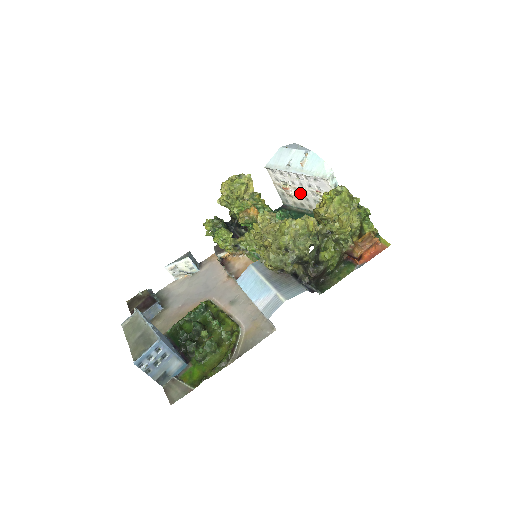
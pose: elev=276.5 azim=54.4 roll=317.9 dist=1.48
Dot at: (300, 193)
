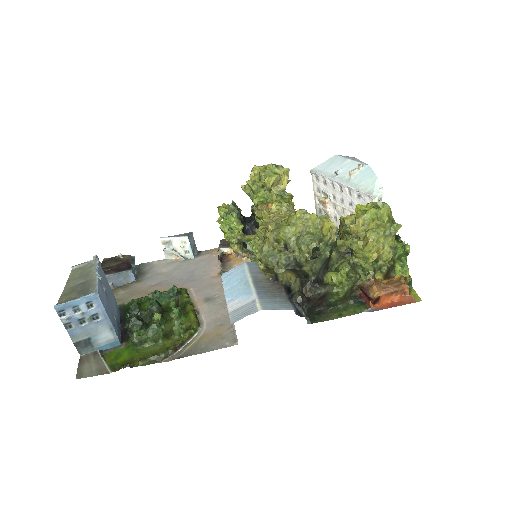
Dot at: (338, 212)
